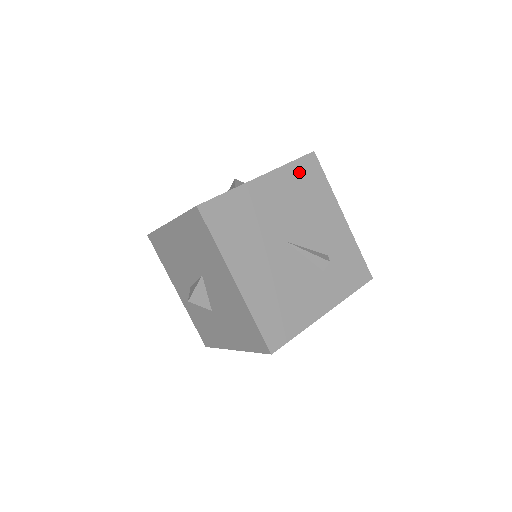
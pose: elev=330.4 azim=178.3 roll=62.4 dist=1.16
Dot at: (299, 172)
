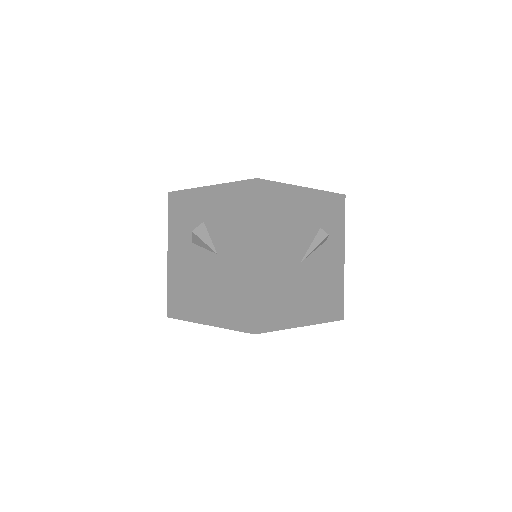
Dot at: (266, 211)
